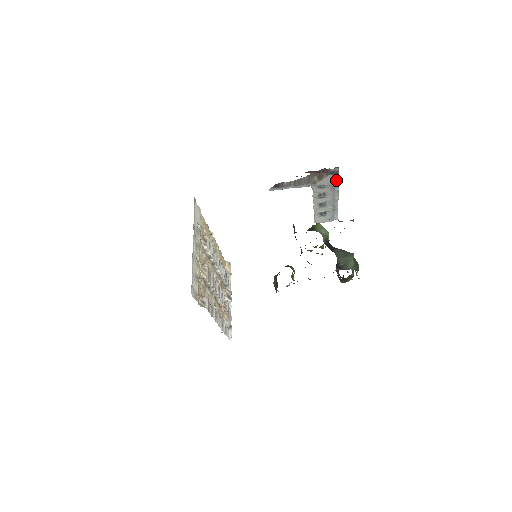
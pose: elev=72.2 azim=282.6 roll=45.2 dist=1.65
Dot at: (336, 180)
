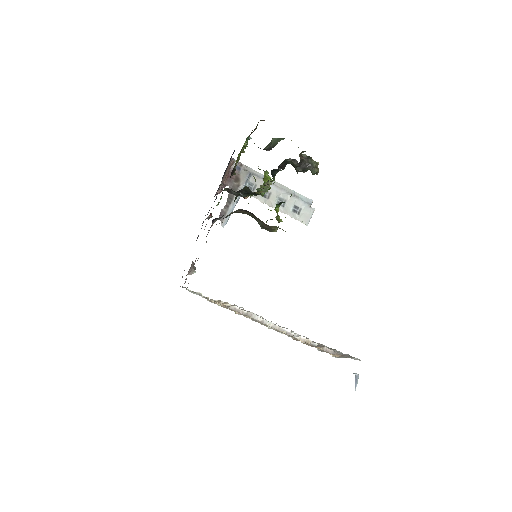
Dot at: (251, 171)
